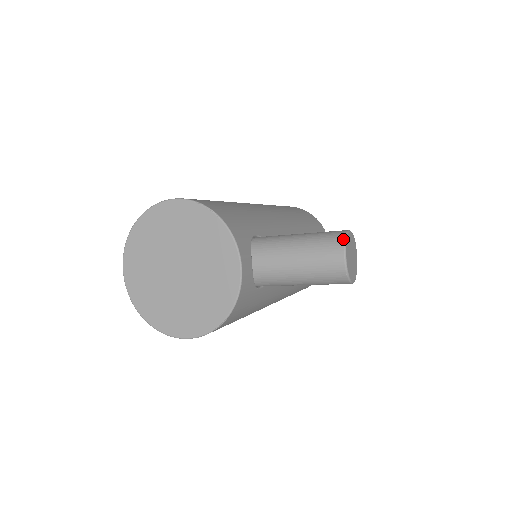
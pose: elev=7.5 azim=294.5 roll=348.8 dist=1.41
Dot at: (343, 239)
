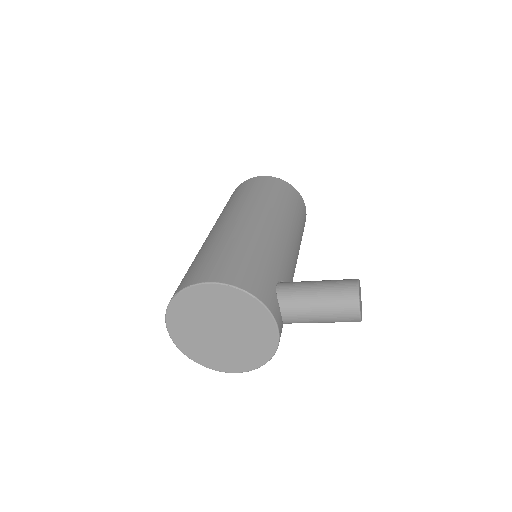
Dot at: (357, 298)
